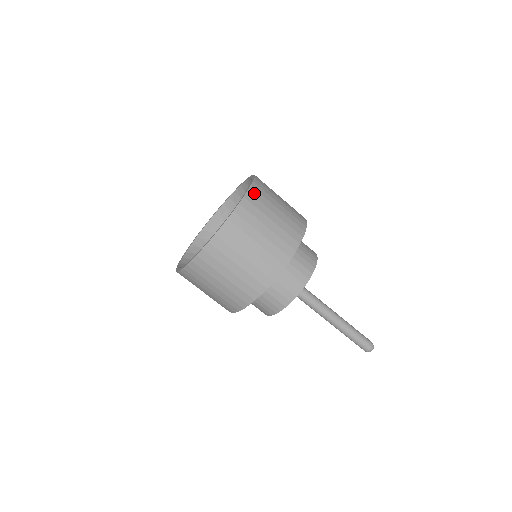
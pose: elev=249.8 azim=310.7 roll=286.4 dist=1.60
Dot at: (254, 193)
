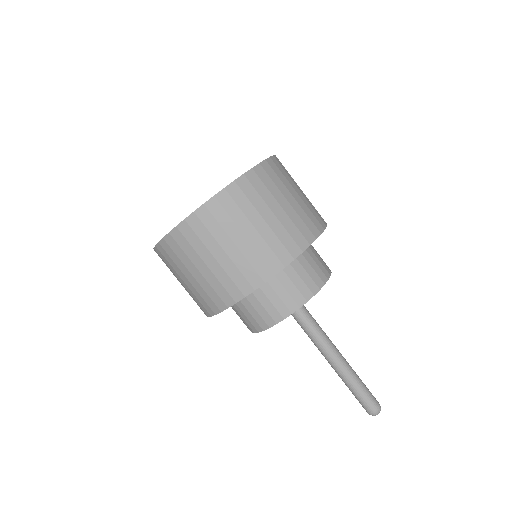
Dot at: (213, 208)
